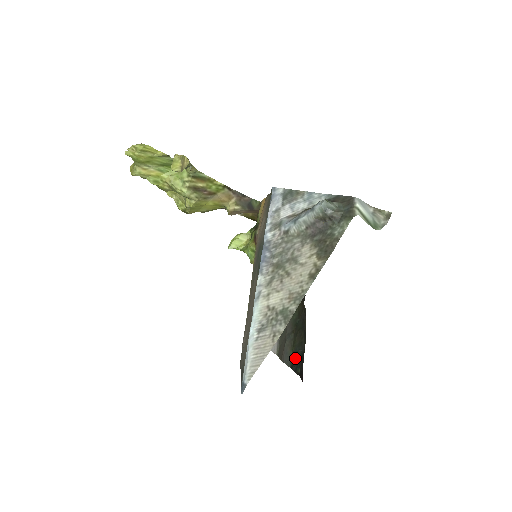
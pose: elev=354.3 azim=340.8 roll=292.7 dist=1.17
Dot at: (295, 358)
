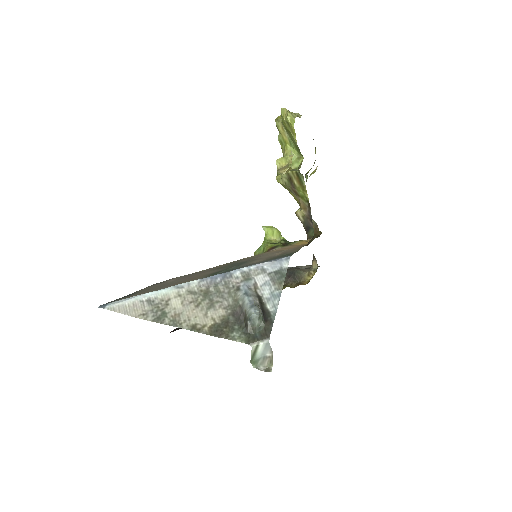
Dot at: occluded
